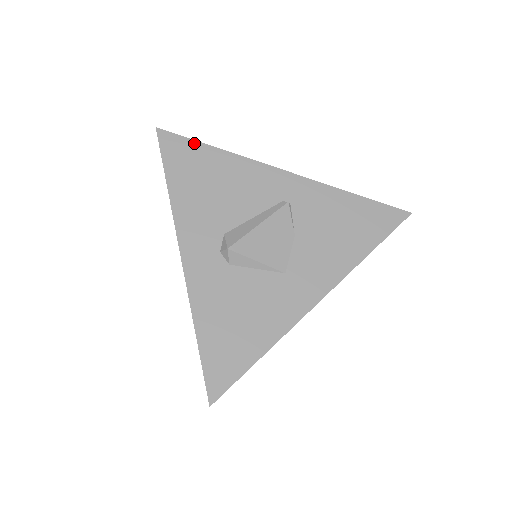
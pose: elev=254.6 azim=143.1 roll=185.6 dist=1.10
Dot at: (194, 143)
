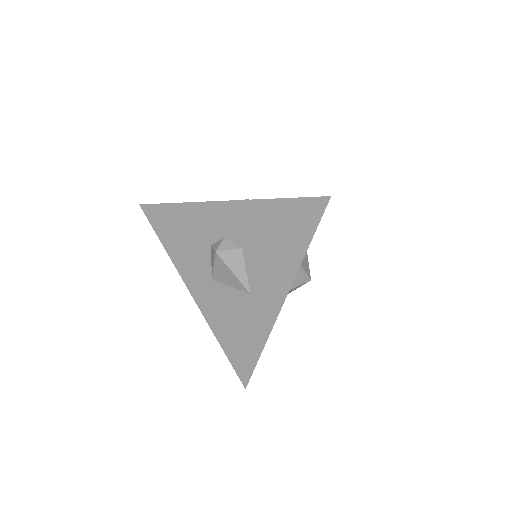
Dot at: occluded
